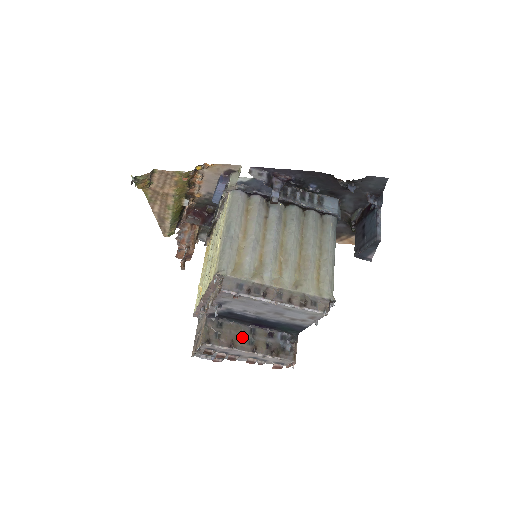
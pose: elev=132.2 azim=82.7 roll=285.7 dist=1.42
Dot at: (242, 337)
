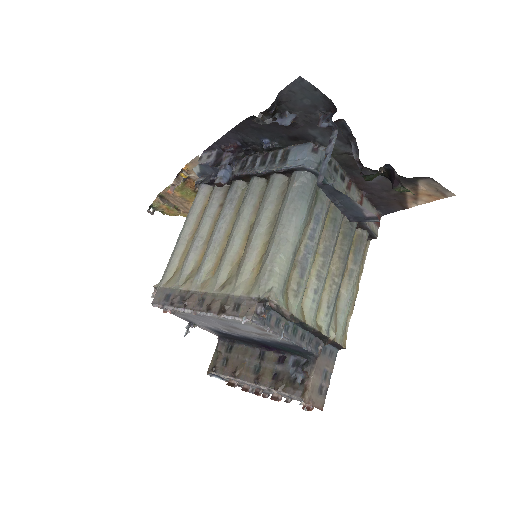
Dot at: (248, 363)
